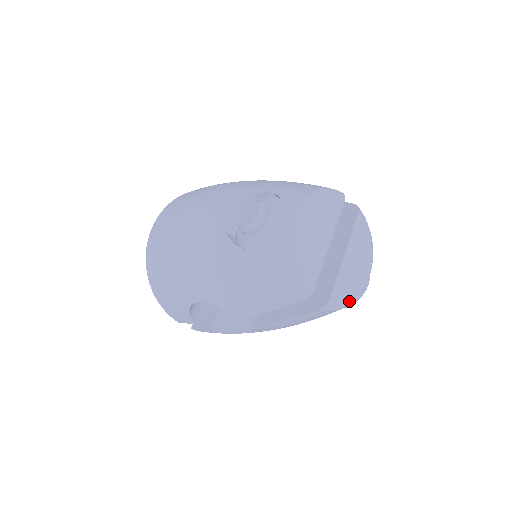
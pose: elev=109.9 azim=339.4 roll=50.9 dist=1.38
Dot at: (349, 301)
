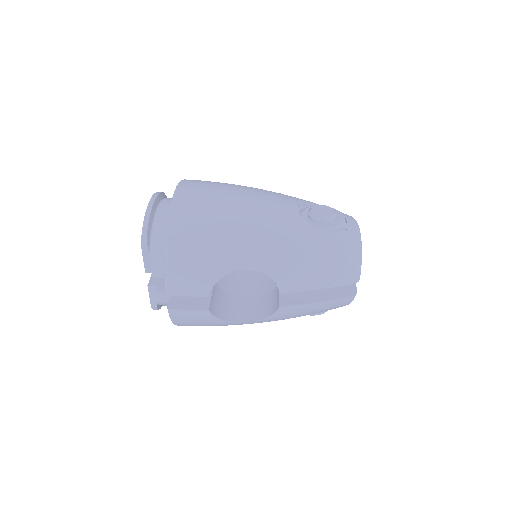
Dot at: occluded
